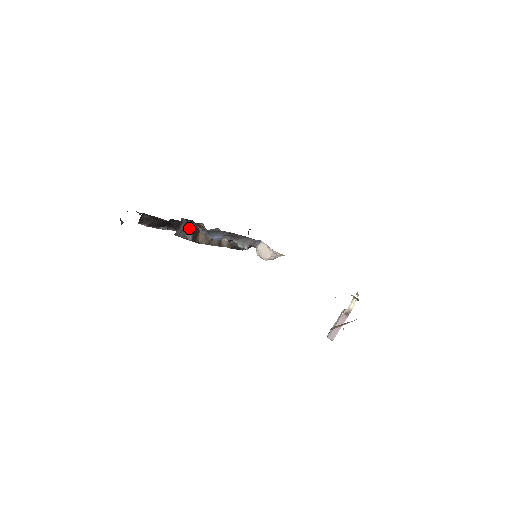
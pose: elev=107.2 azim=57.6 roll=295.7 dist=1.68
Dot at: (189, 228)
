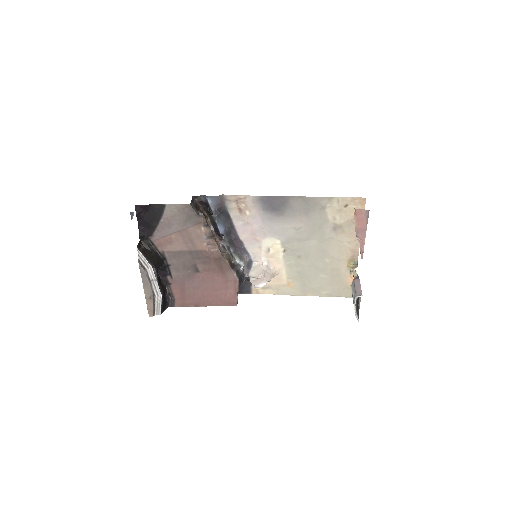
Dot at: (198, 209)
